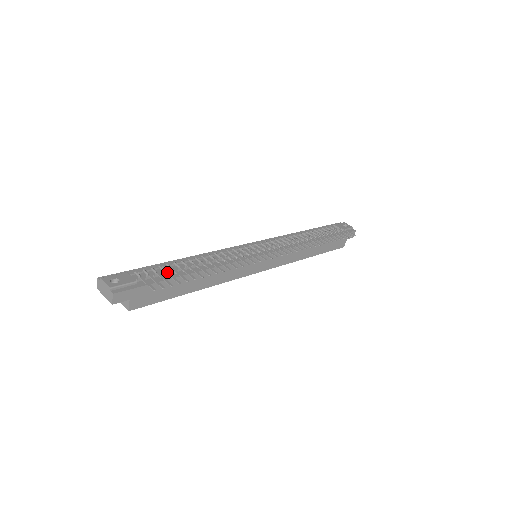
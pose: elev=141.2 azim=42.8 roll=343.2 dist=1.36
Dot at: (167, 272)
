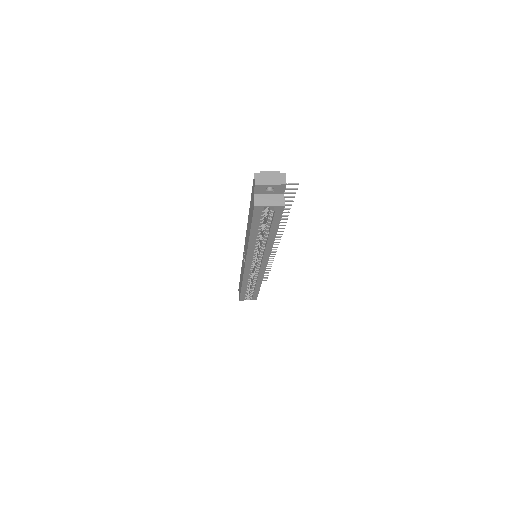
Dot at: occluded
